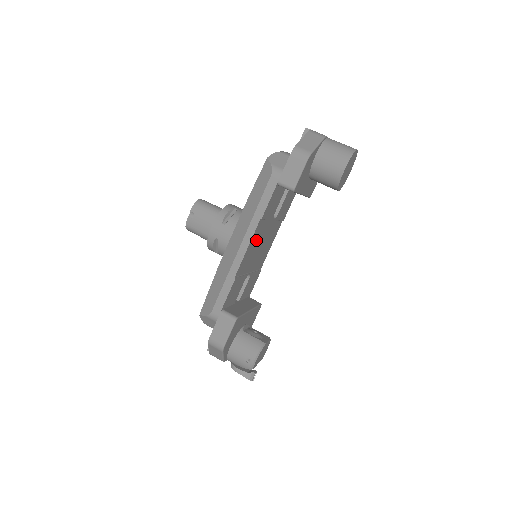
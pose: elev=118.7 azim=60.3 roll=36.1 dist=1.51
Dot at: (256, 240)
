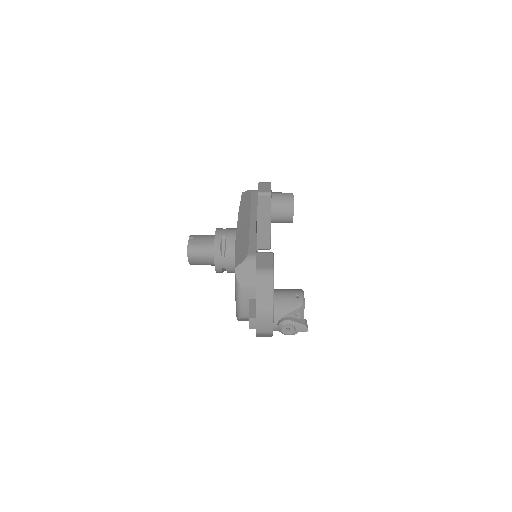
Dot at: occluded
